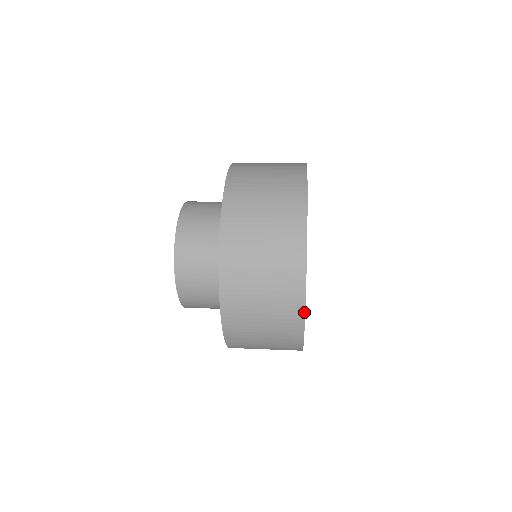
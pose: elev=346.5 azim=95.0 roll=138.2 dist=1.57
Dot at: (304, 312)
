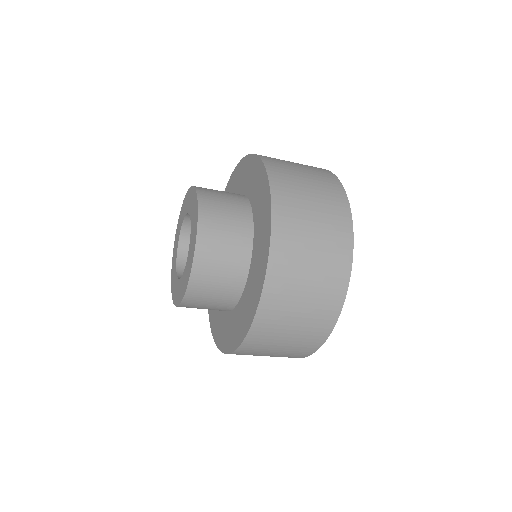
Dot at: (332, 330)
